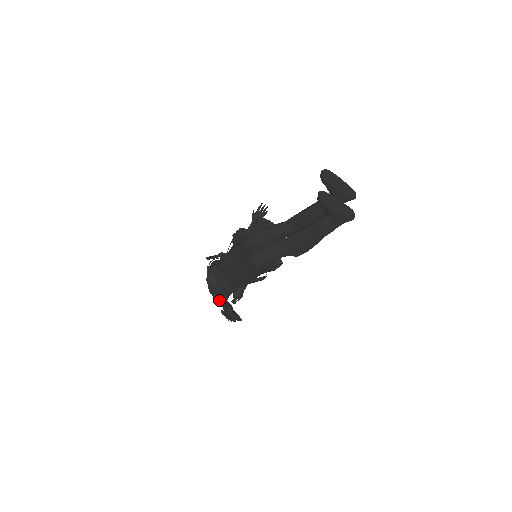
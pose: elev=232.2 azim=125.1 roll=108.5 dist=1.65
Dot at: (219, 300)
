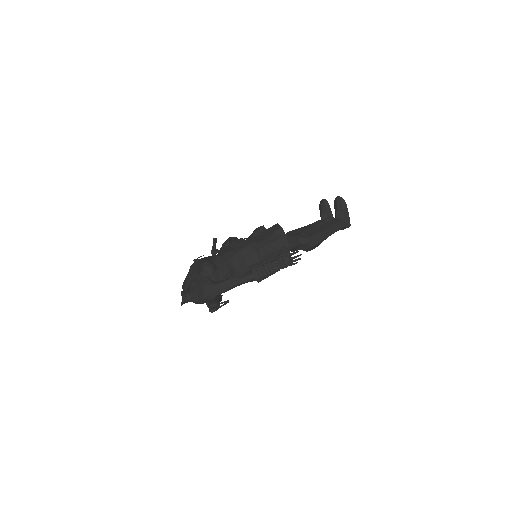
Dot at: (227, 279)
